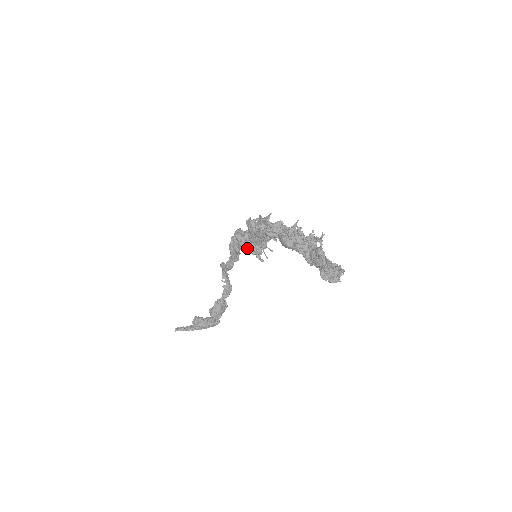
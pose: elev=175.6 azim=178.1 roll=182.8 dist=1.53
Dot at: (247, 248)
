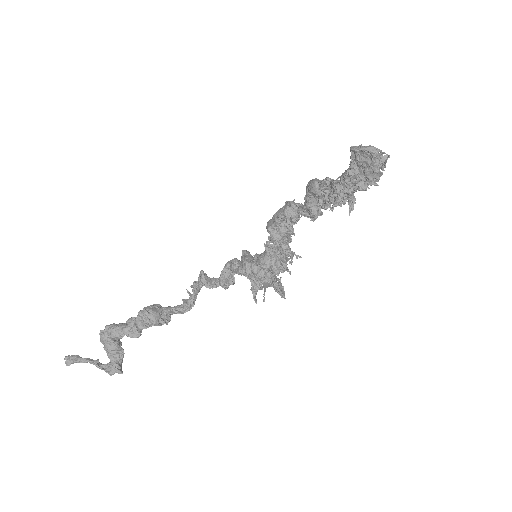
Dot at: (249, 262)
